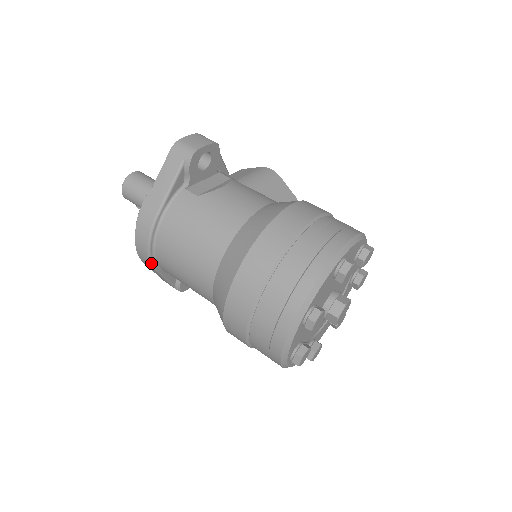
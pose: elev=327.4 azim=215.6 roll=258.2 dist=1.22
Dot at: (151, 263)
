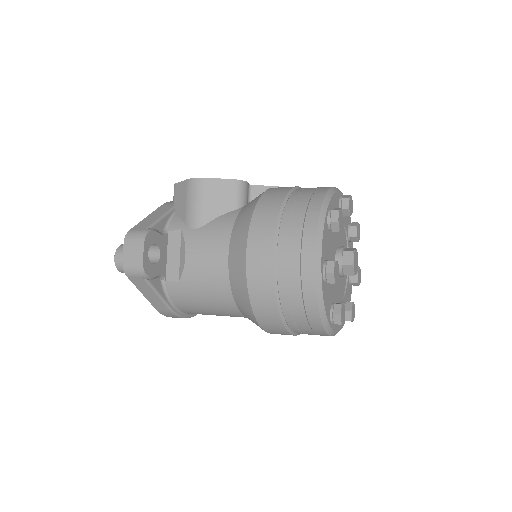
Dot at: occluded
